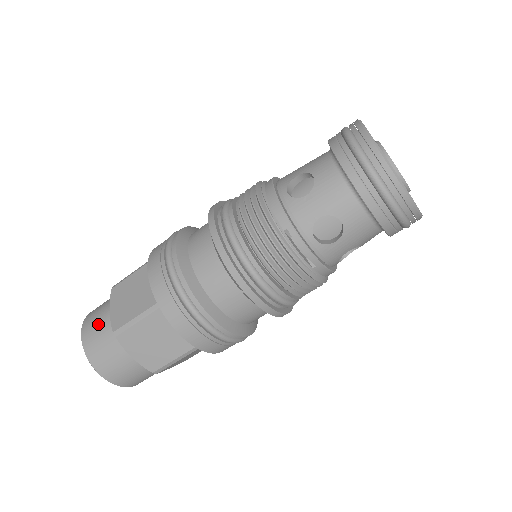
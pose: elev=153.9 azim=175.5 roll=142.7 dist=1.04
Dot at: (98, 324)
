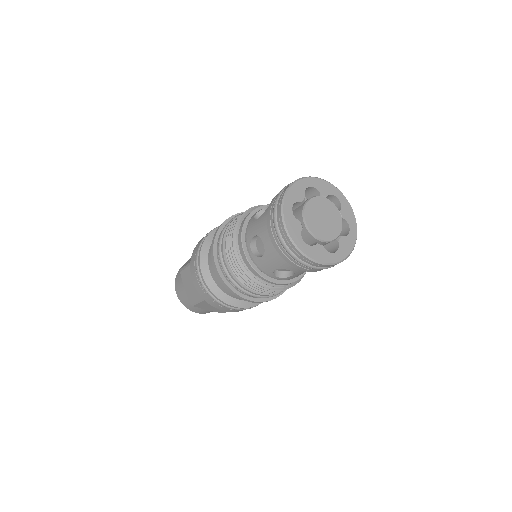
Dot at: (182, 292)
